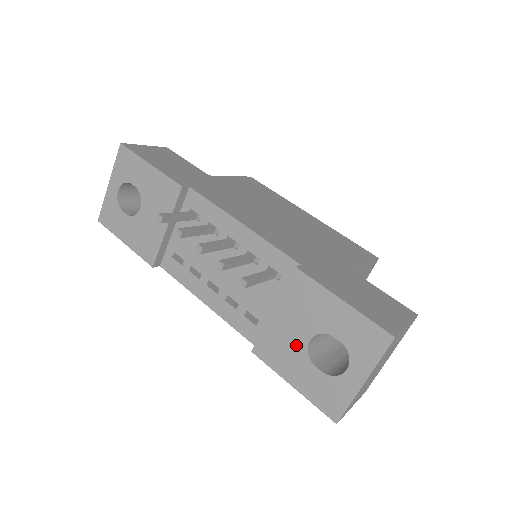
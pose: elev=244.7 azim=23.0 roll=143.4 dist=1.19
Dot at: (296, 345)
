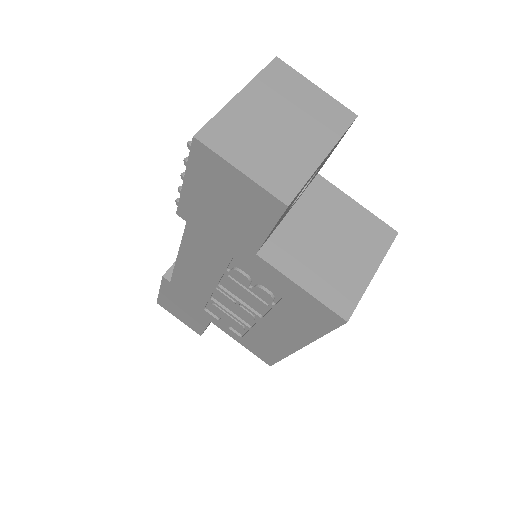
Dot at: occluded
